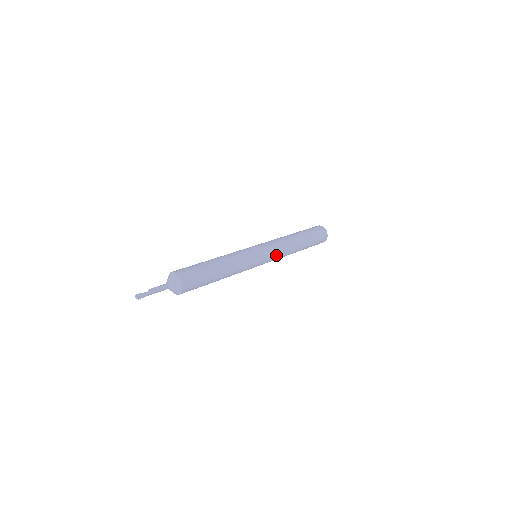
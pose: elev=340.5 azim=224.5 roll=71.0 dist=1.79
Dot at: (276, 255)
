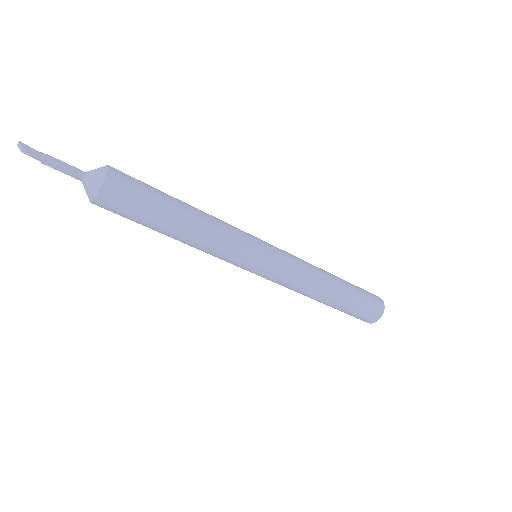
Dot at: (289, 255)
